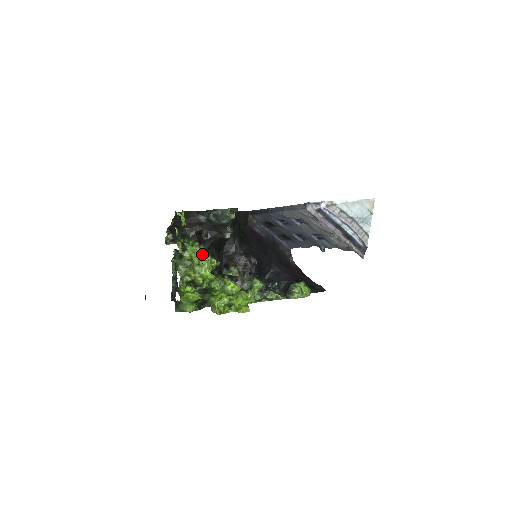
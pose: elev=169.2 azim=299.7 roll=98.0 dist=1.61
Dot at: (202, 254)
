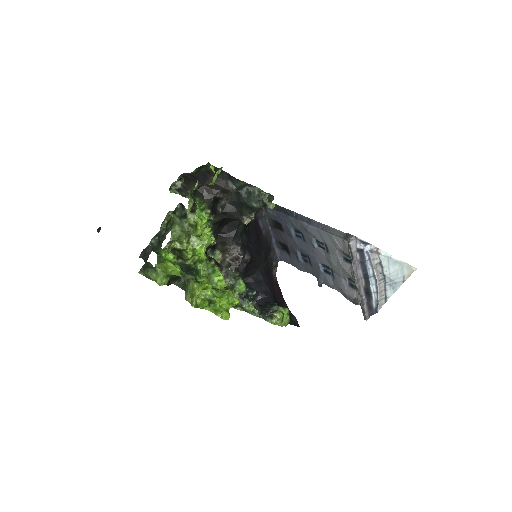
Dot at: (206, 225)
